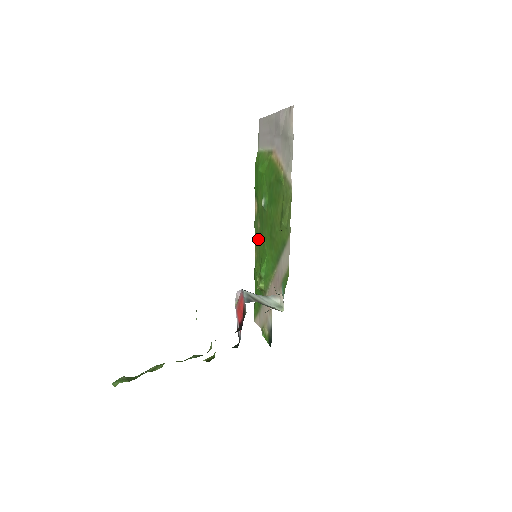
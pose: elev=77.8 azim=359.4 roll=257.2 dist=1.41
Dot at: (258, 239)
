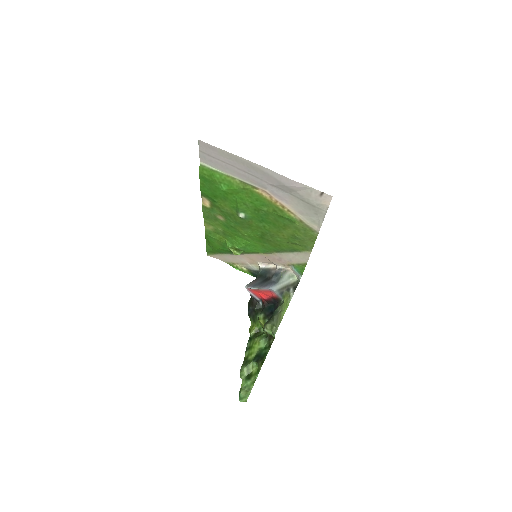
Dot at: (218, 224)
